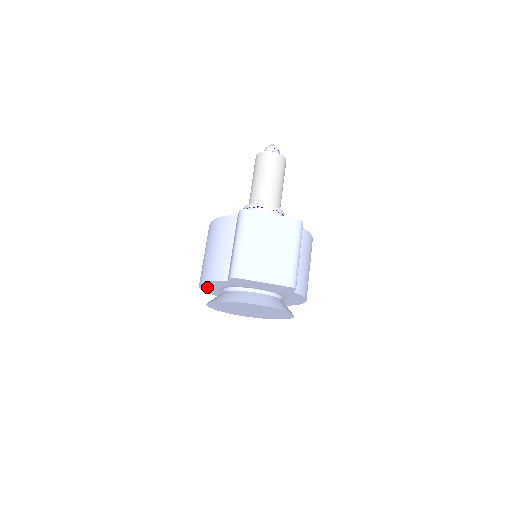
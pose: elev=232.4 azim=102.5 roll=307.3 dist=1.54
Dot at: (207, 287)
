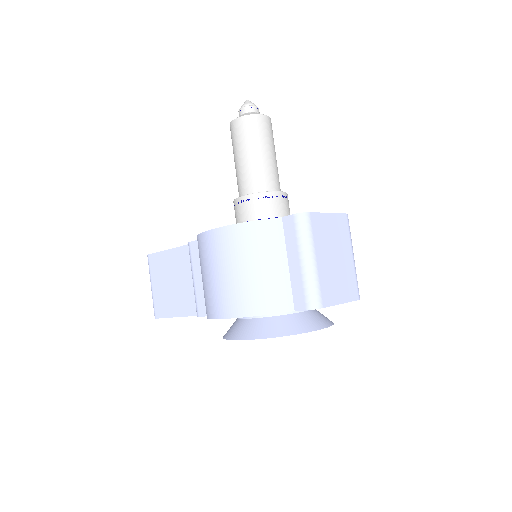
Dot at: occluded
